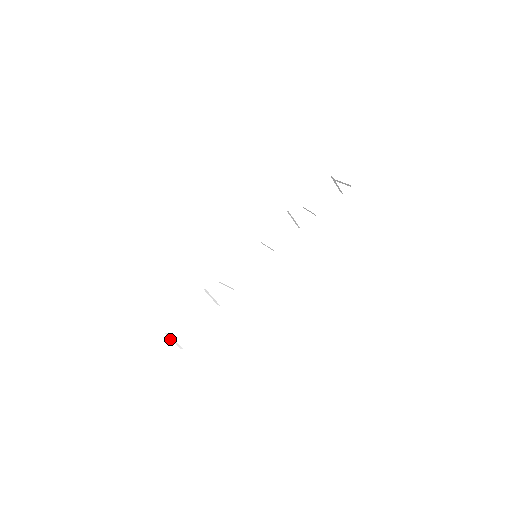
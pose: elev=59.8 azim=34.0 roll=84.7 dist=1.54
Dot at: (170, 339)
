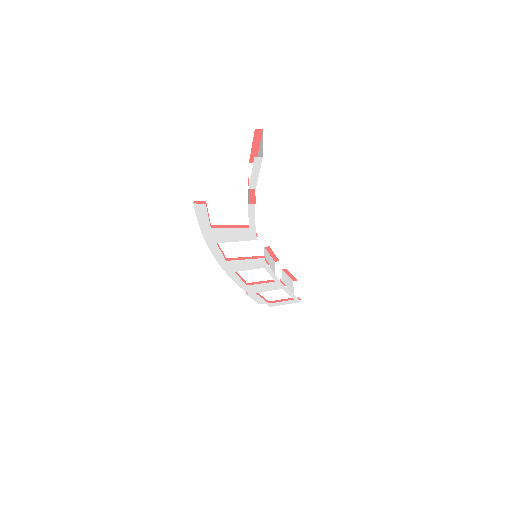
Dot at: occluded
